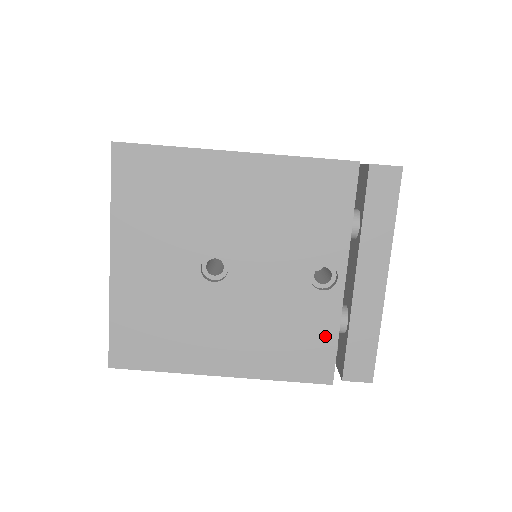
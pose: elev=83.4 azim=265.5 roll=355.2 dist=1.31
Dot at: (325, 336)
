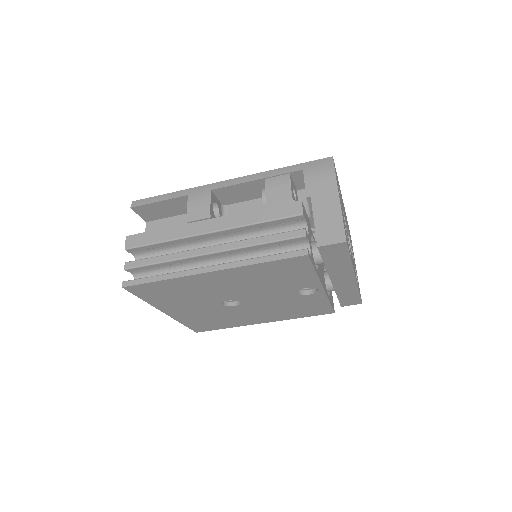
Dot at: (321, 304)
